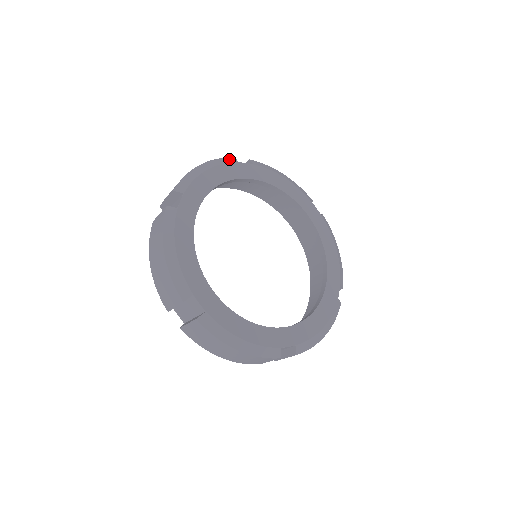
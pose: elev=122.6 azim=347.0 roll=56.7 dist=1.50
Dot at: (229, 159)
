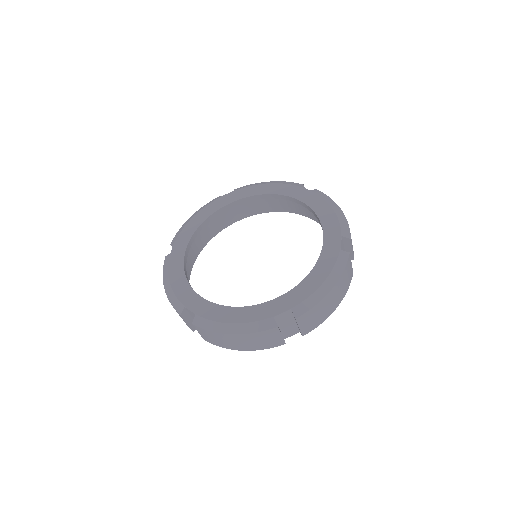
Dot at: (165, 262)
